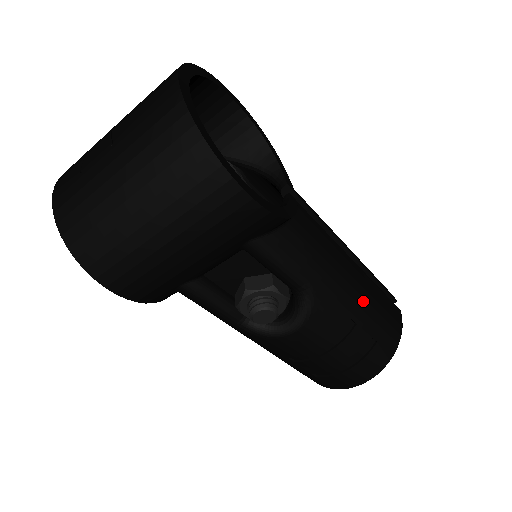
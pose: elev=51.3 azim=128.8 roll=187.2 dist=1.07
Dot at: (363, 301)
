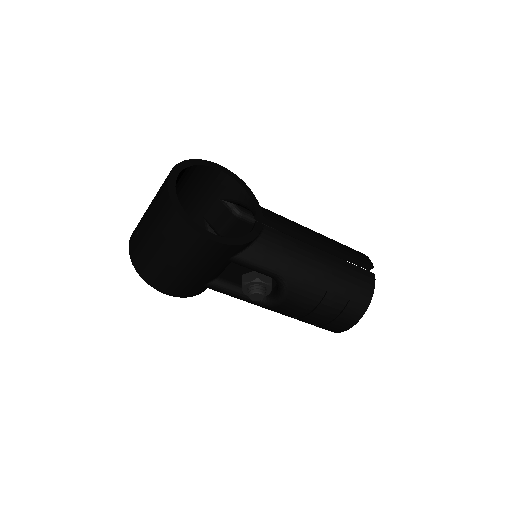
Dot at: (330, 276)
